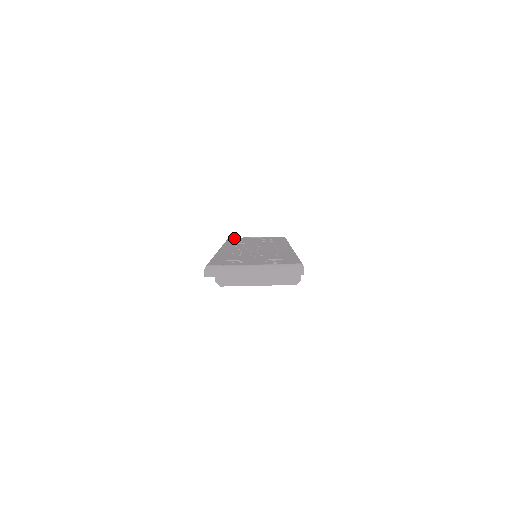
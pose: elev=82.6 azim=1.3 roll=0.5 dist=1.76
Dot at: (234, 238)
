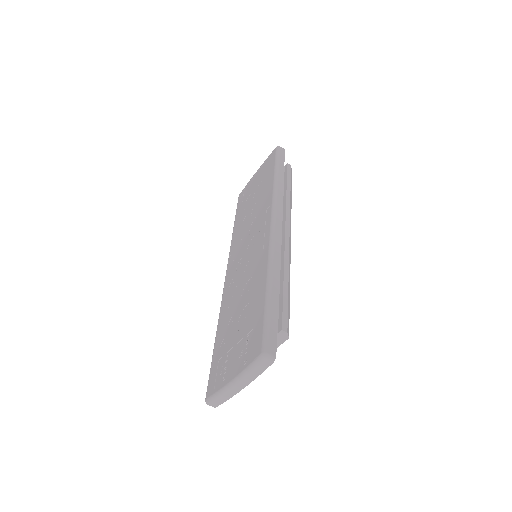
Dot at: (241, 197)
